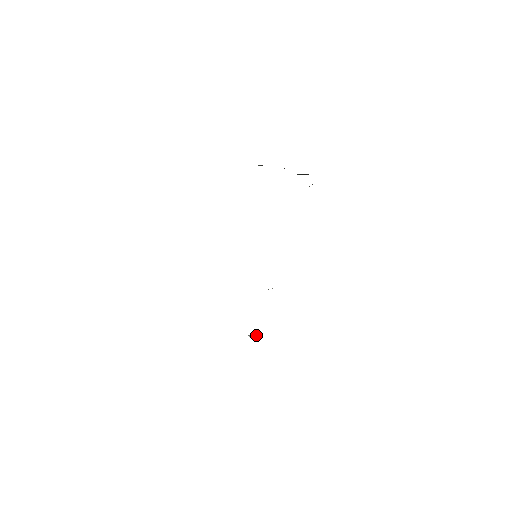
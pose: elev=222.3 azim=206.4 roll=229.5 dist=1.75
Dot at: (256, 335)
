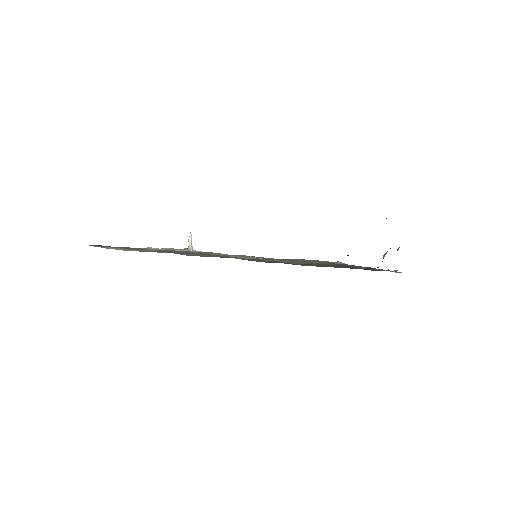
Dot at: occluded
